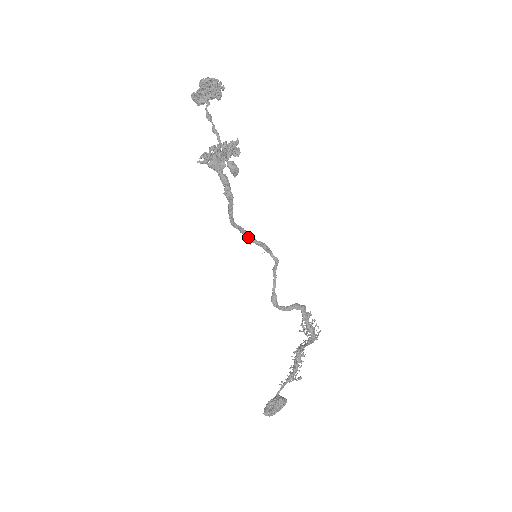
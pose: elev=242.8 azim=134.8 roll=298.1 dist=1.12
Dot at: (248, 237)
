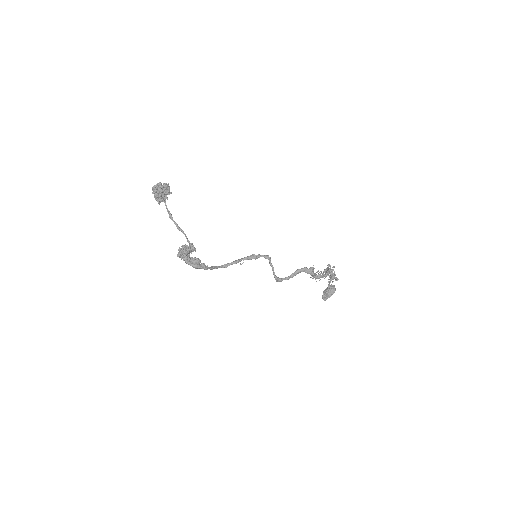
Dot at: occluded
